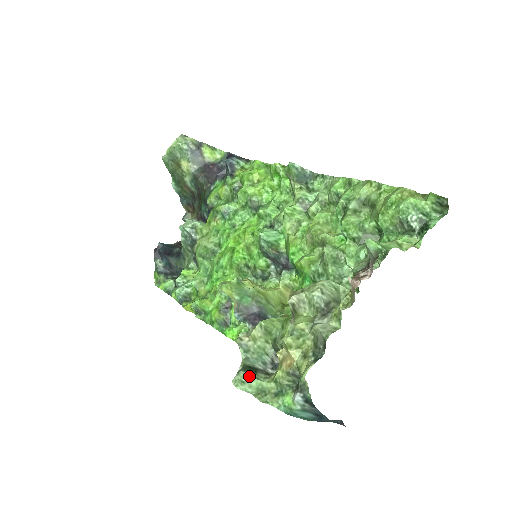
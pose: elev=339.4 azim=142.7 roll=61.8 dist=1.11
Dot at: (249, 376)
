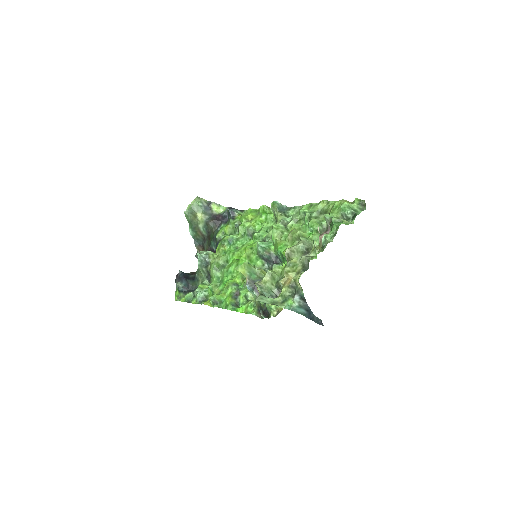
Dot at: (265, 297)
